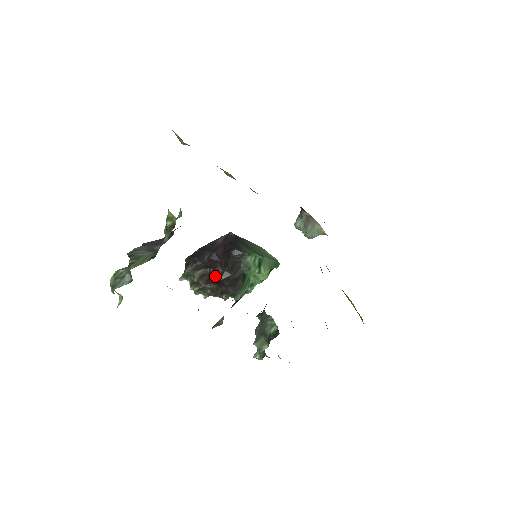
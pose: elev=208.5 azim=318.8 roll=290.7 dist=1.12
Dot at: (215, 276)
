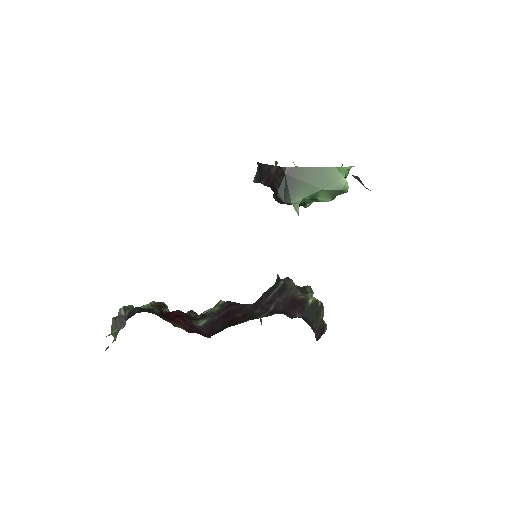
Dot at: (274, 197)
